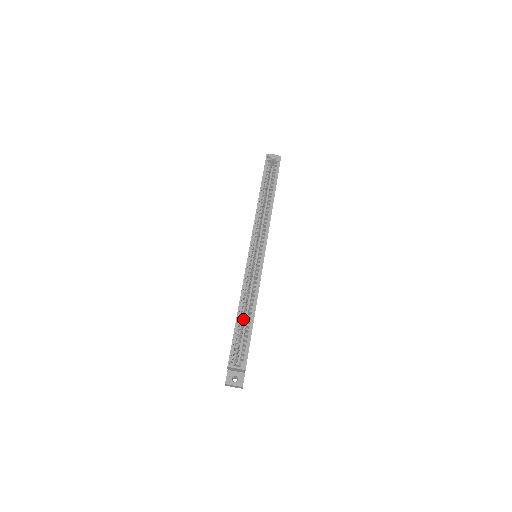
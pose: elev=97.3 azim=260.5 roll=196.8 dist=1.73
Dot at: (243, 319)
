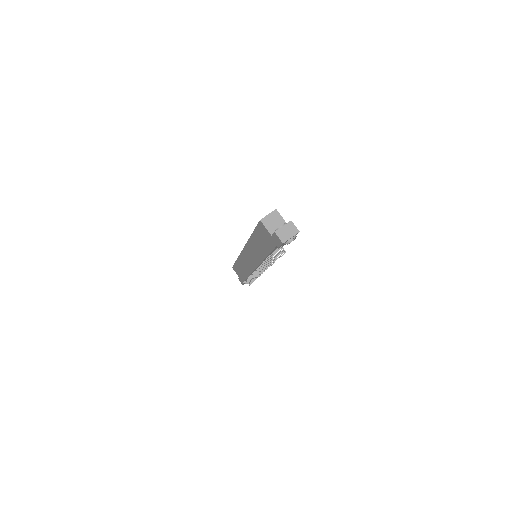
Dot at: occluded
